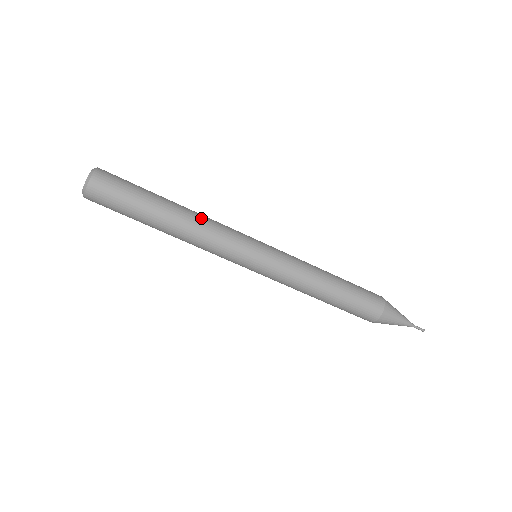
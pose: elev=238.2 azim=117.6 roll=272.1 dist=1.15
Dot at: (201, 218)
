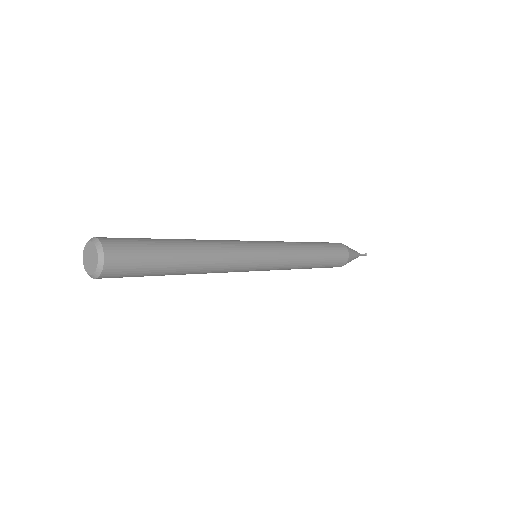
Dot at: (215, 250)
